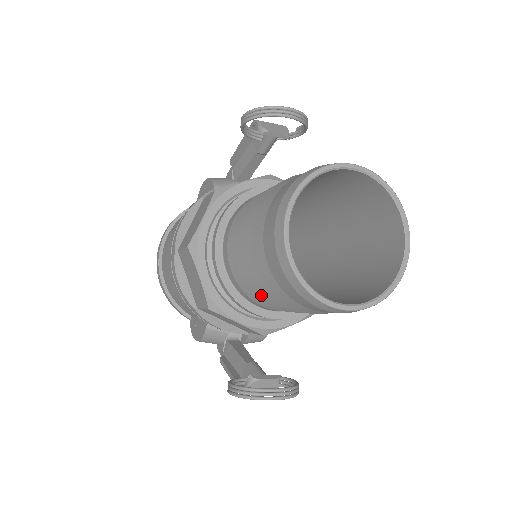
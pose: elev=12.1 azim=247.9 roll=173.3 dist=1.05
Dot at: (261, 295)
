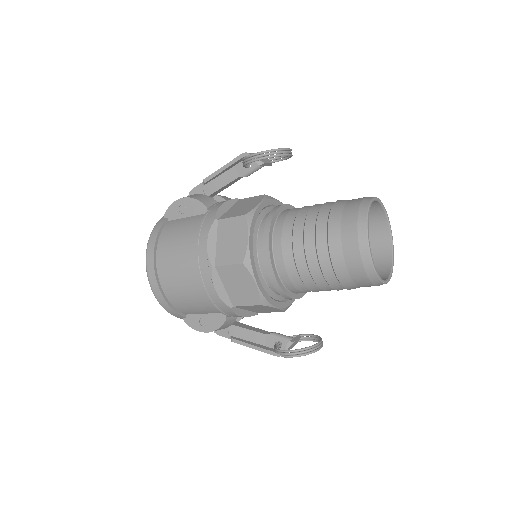
Dot at: (319, 286)
